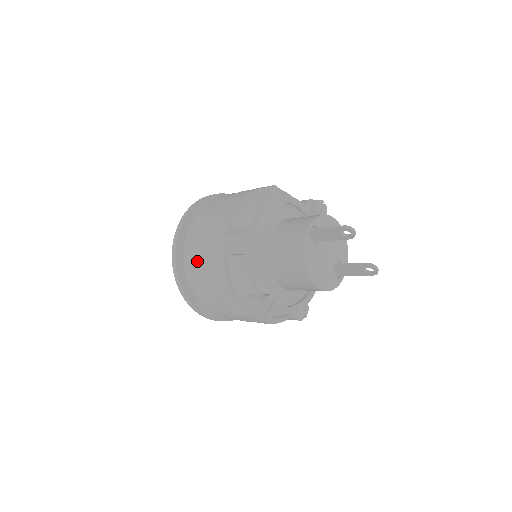
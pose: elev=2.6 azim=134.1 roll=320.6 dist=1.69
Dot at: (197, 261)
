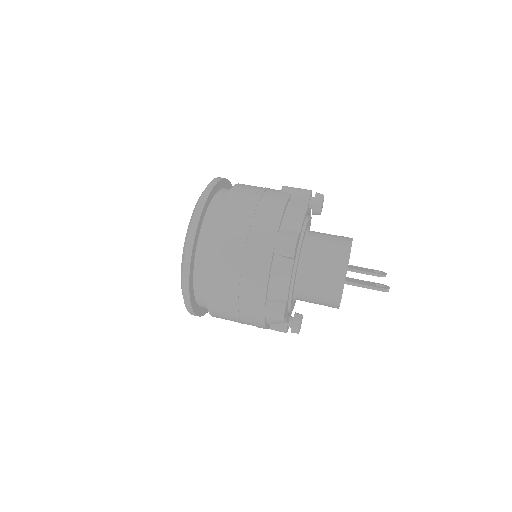
Dot at: (224, 315)
